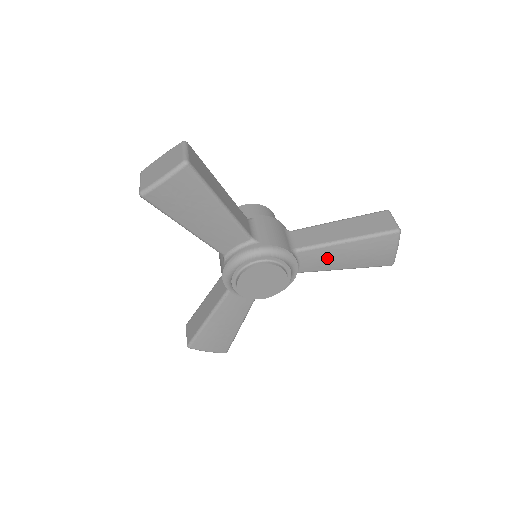
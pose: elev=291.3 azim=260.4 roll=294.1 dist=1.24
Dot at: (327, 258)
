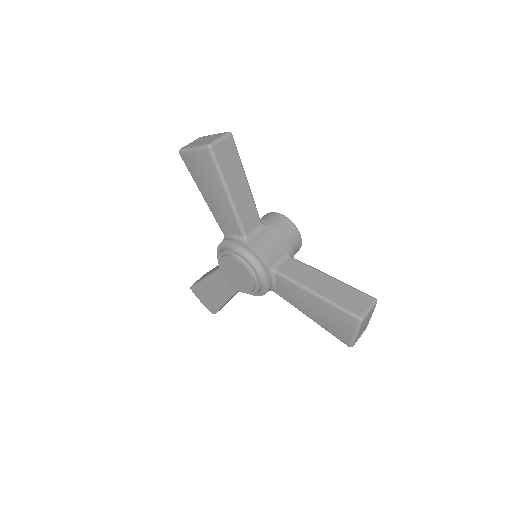
Dot at: (297, 296)
